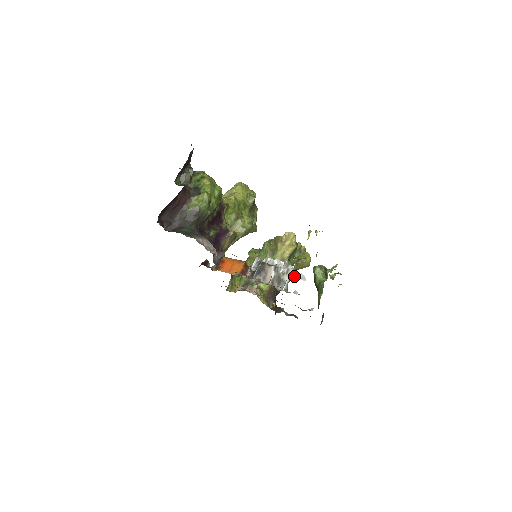
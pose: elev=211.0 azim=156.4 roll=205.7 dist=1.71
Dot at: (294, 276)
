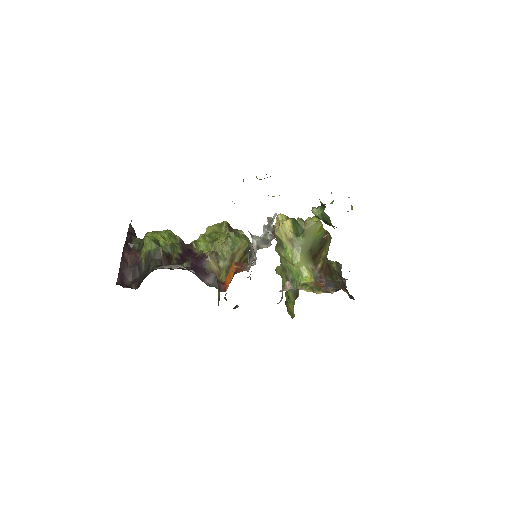
Dot at: (271, 224)
